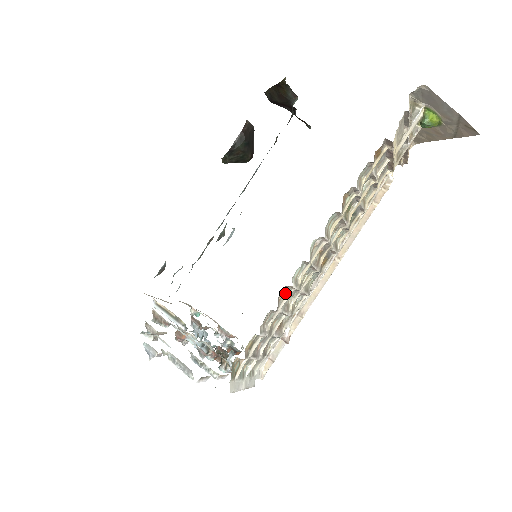
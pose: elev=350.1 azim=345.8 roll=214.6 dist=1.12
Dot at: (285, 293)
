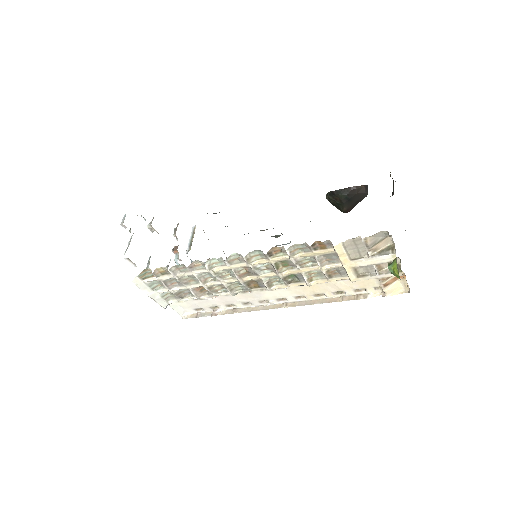
Dot at: (202, 266)
